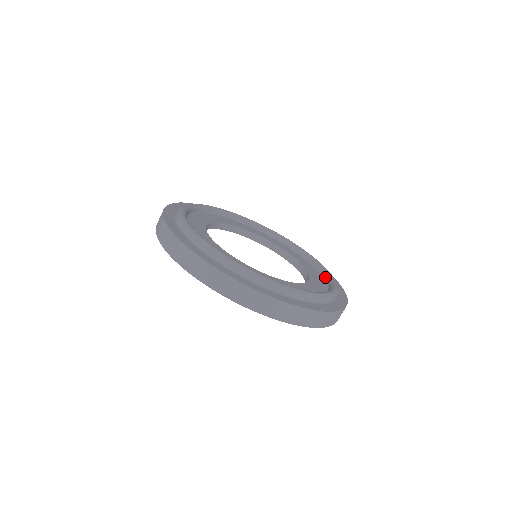
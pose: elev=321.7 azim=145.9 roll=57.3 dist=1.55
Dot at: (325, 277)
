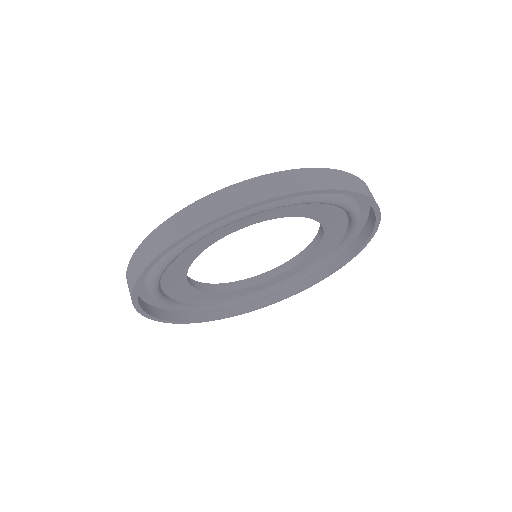
Dot at: occluded
